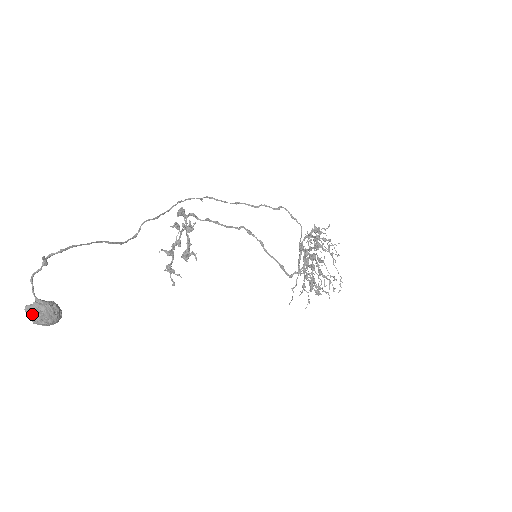
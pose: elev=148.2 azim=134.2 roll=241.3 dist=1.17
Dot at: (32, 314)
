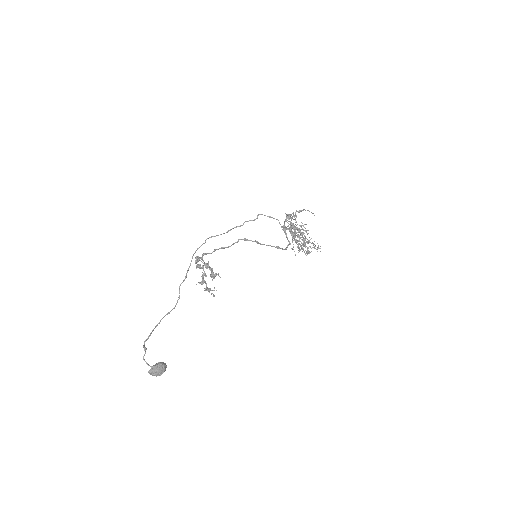
Dot at: (153, 374)
